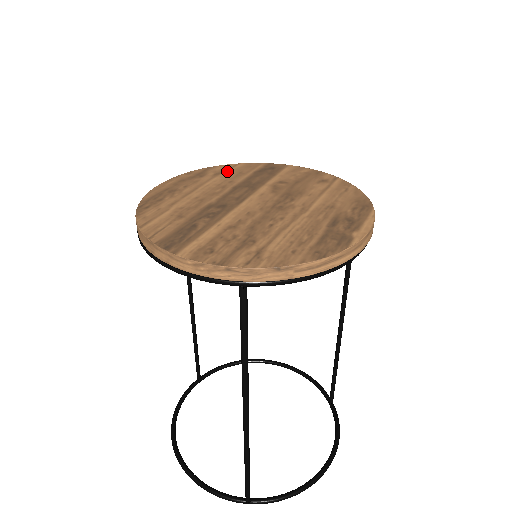
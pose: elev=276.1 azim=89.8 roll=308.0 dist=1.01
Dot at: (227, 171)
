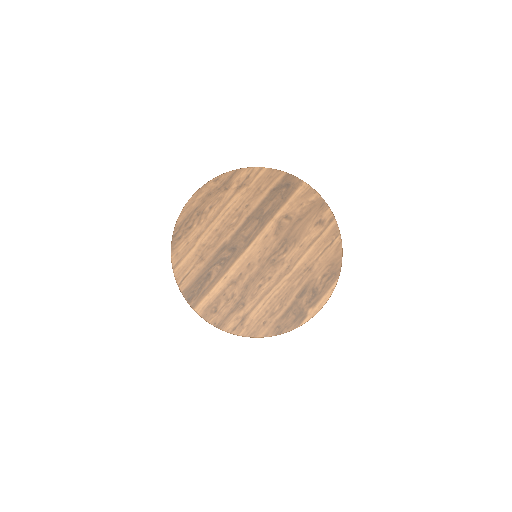
Dot at: (249, 183)
